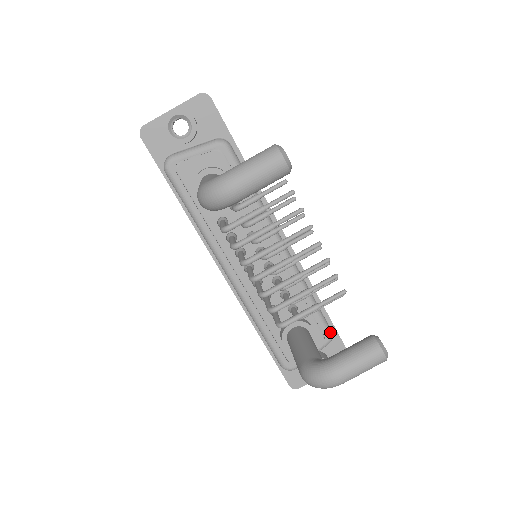
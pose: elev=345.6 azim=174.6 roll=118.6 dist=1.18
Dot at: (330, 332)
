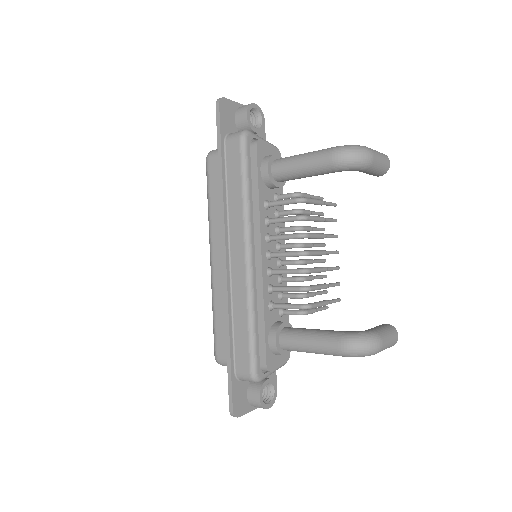
Dot at: occluded
